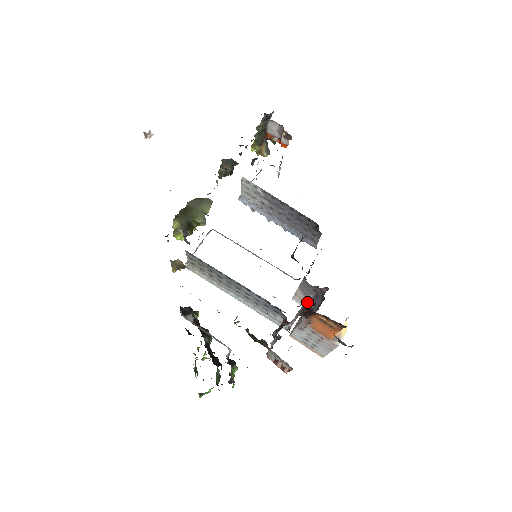
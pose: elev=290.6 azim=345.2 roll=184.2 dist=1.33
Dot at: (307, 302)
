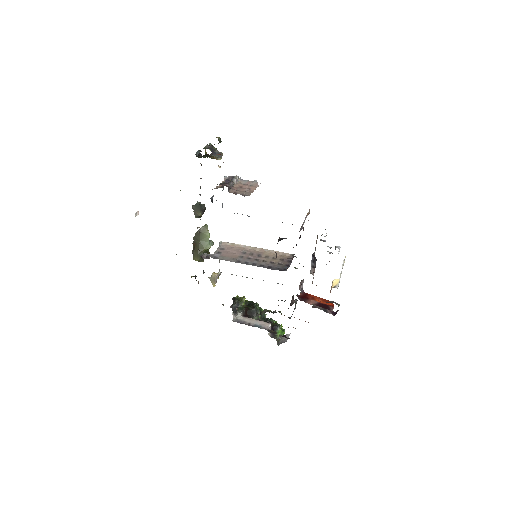
Dot at: occluded
